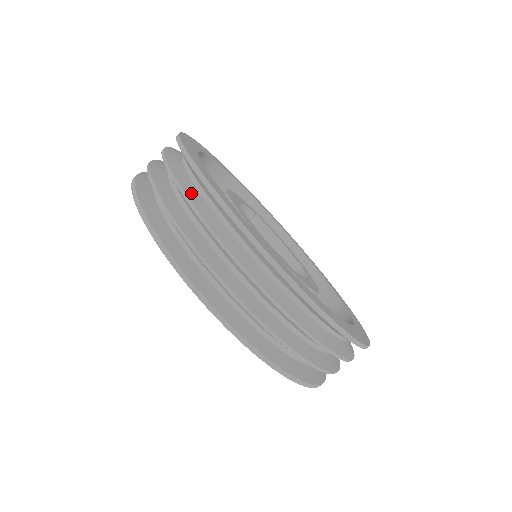
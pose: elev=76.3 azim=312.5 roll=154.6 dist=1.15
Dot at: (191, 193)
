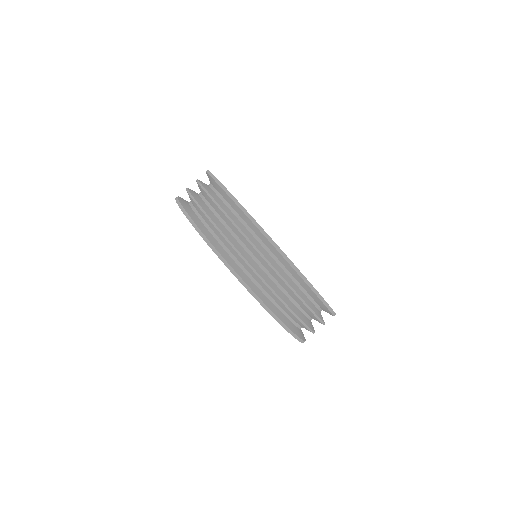
Dot at: (233, 217)
